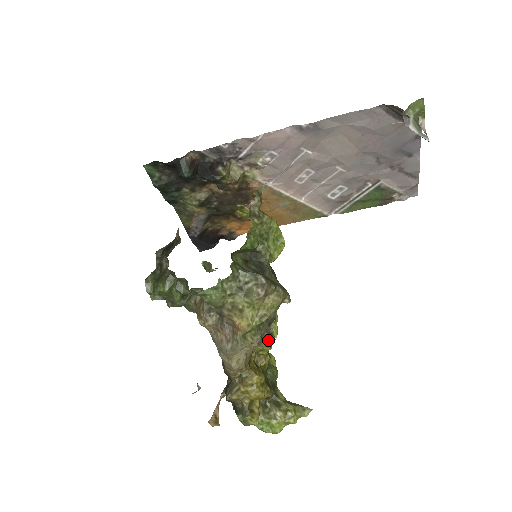
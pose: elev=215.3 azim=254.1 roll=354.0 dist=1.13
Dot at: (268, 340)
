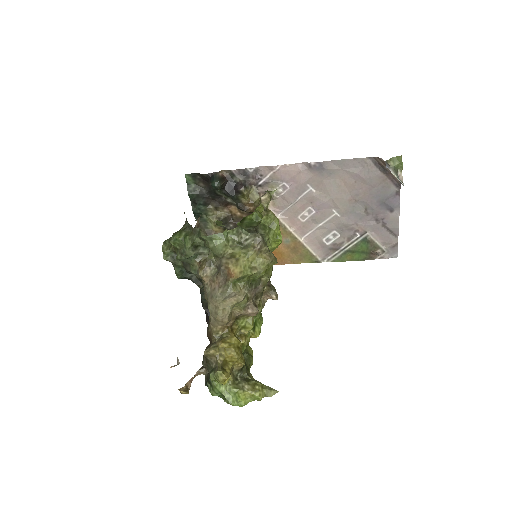
Dot at: (252, 308)
